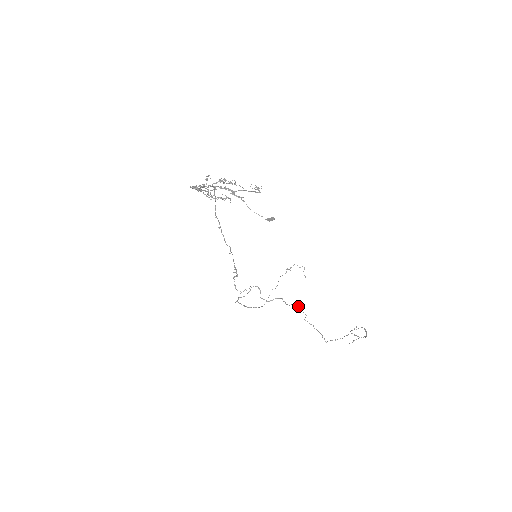
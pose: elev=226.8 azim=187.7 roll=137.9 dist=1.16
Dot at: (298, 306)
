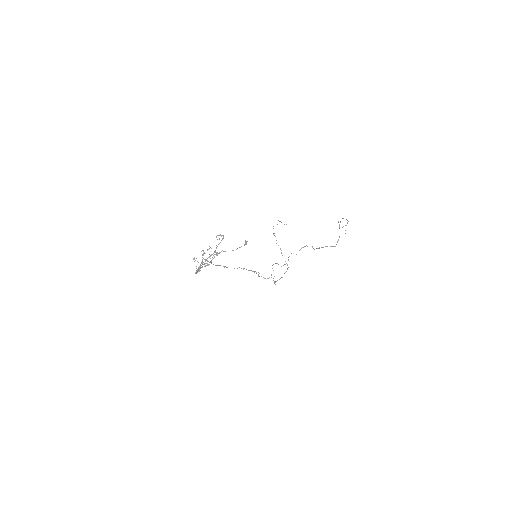
Dot at: occluded
